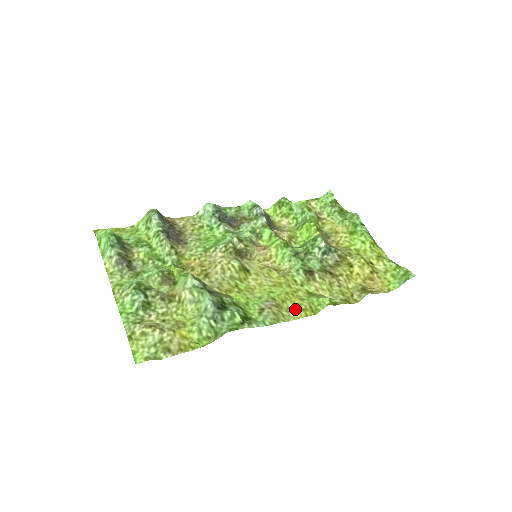
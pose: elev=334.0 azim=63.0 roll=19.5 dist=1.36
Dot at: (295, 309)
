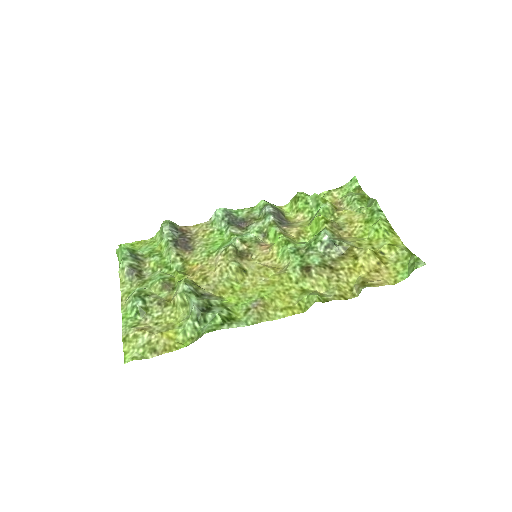
Dot at: (282, 308)
